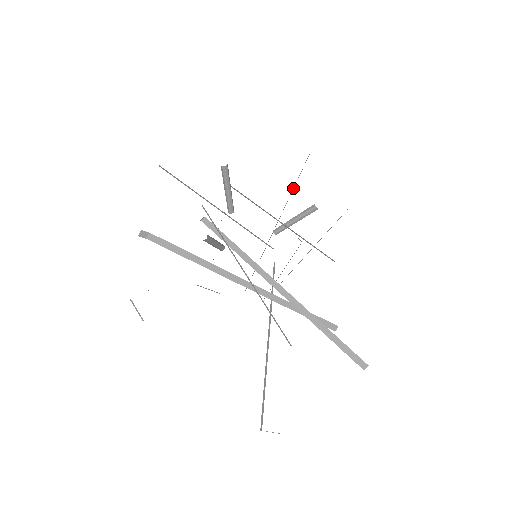
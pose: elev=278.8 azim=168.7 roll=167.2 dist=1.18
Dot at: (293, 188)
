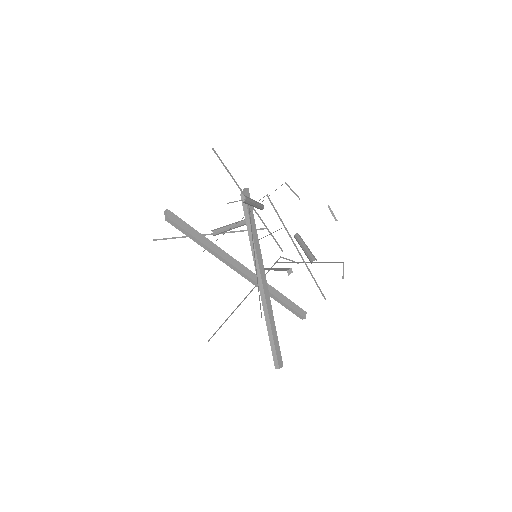
Dot at: occluded
